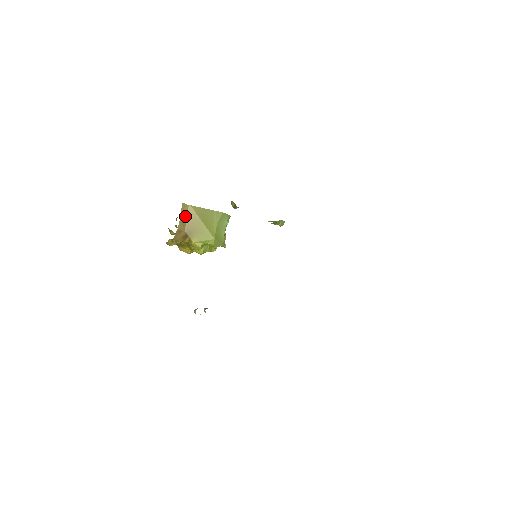
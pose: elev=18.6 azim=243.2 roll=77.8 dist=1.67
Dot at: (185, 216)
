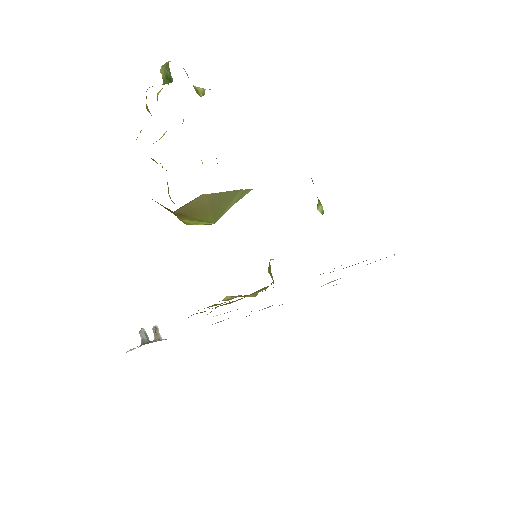
Dot at: (187, 203)
